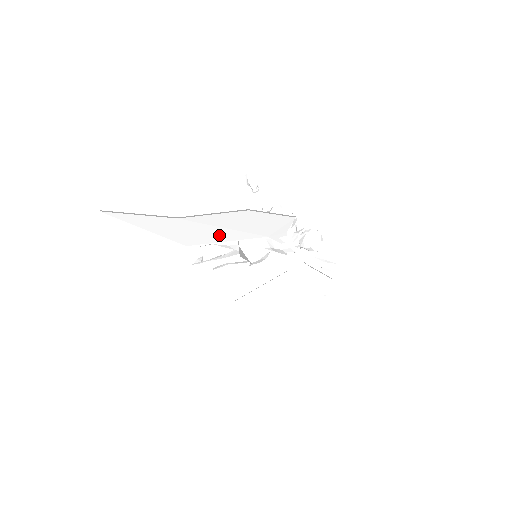
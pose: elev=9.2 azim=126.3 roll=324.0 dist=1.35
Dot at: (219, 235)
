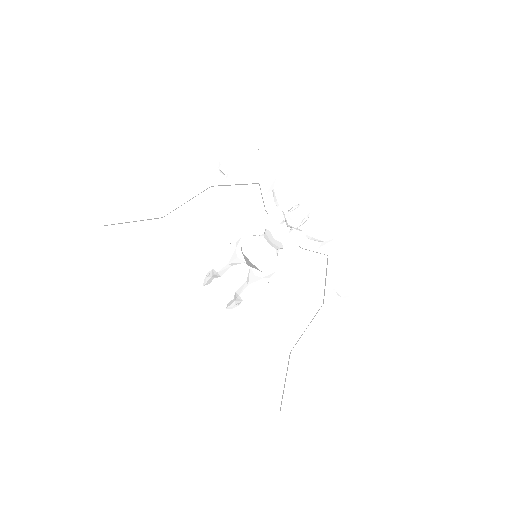
Dot at: (208, 233)
